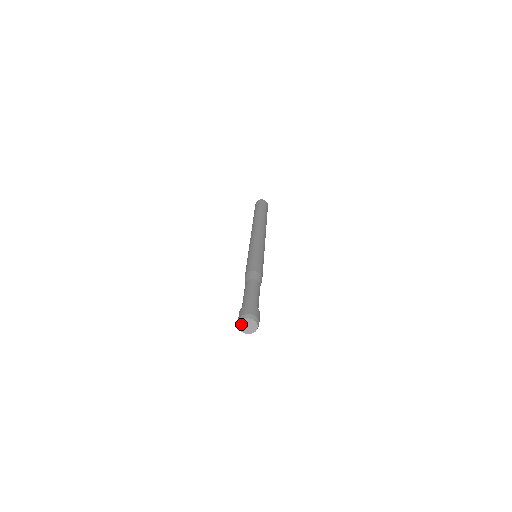
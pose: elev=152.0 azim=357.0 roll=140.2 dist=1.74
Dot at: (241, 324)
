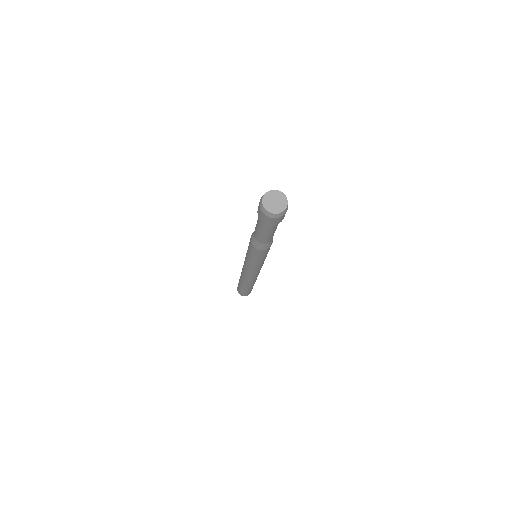
Dot at: (265, 203)
